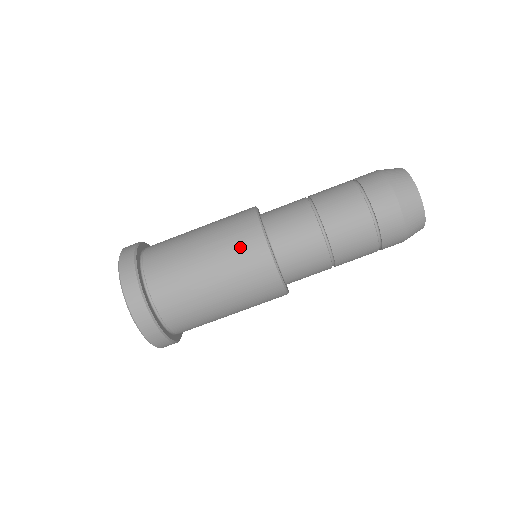
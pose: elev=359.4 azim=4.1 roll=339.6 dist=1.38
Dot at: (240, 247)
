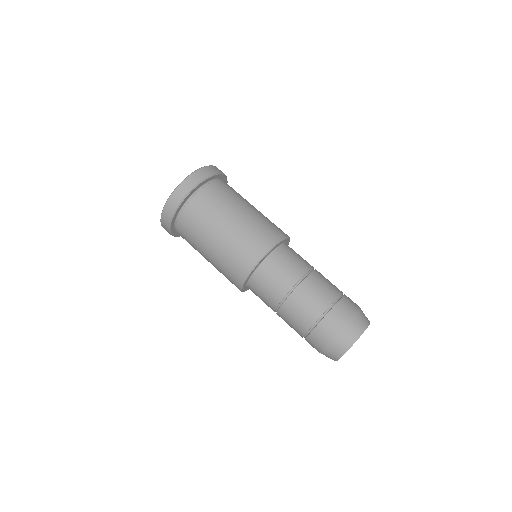
Dot at: (241, 251)
